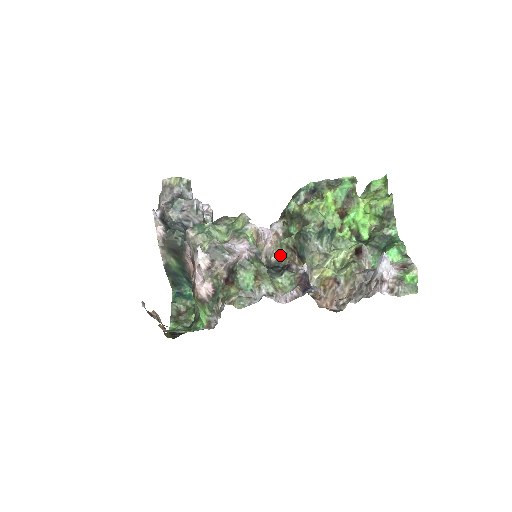
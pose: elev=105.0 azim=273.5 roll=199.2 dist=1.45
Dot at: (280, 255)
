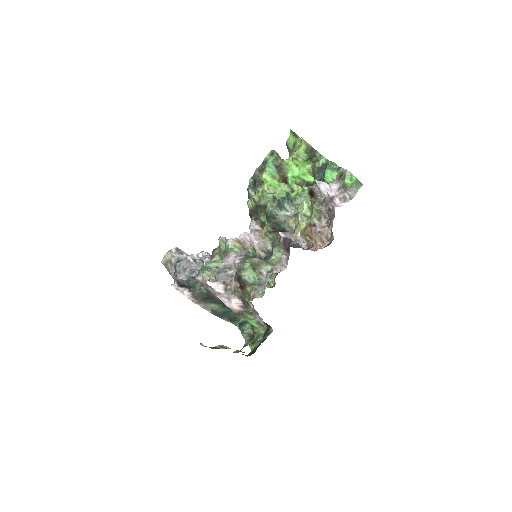
Dot at: (271, 242)
